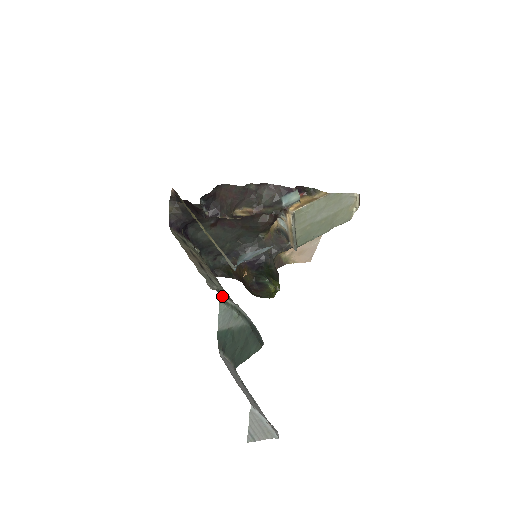
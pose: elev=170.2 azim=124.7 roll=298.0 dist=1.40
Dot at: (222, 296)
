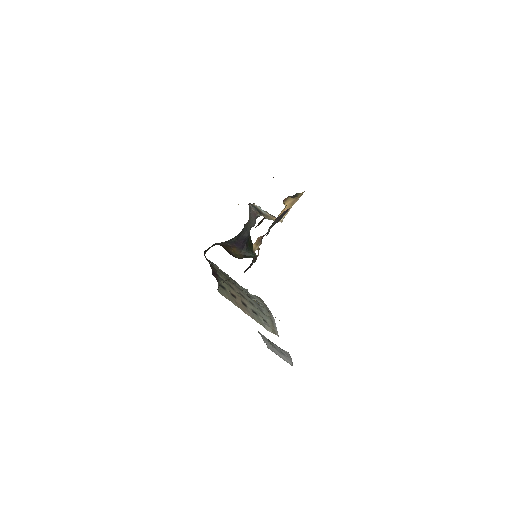
Dot at: (278, 335)
